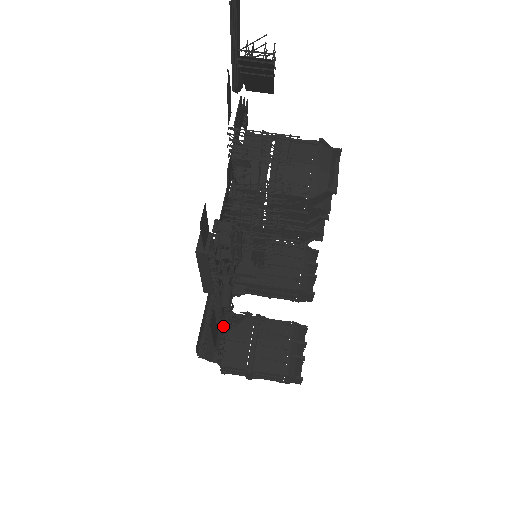
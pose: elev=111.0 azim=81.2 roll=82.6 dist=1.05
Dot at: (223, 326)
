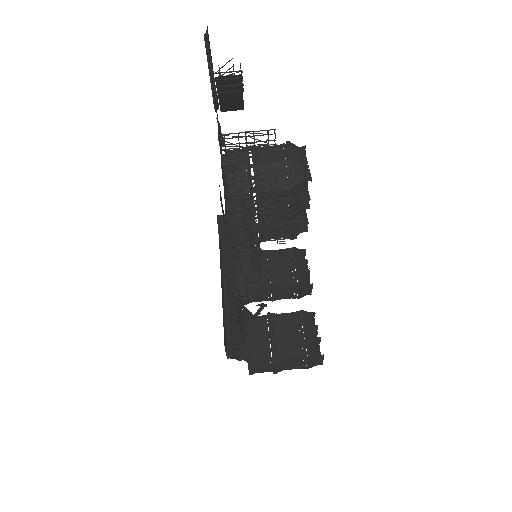
Dot at: (243, 322)
